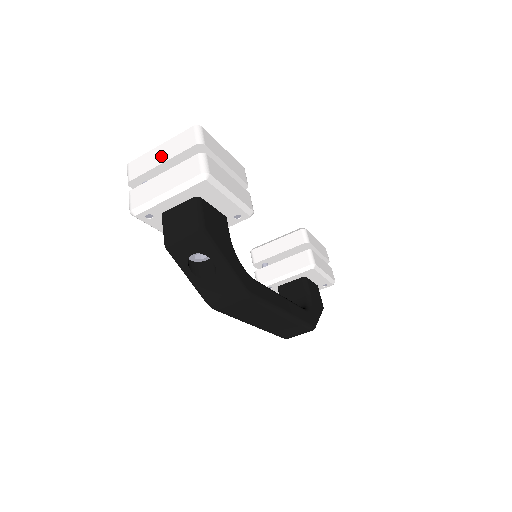
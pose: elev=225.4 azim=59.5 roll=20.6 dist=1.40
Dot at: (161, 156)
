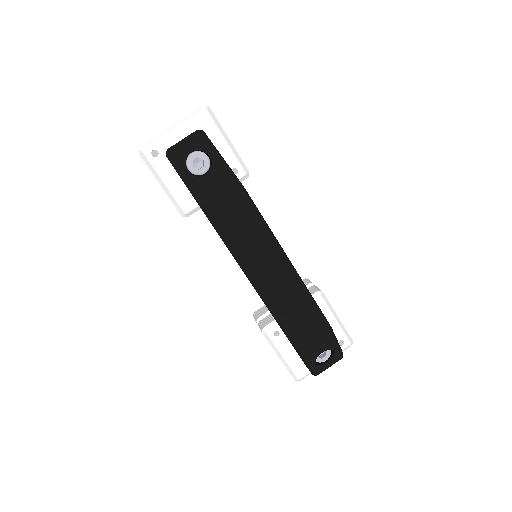
Dot at: occluded
